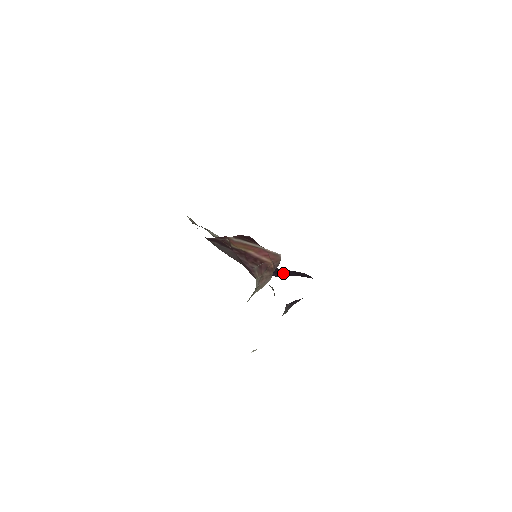
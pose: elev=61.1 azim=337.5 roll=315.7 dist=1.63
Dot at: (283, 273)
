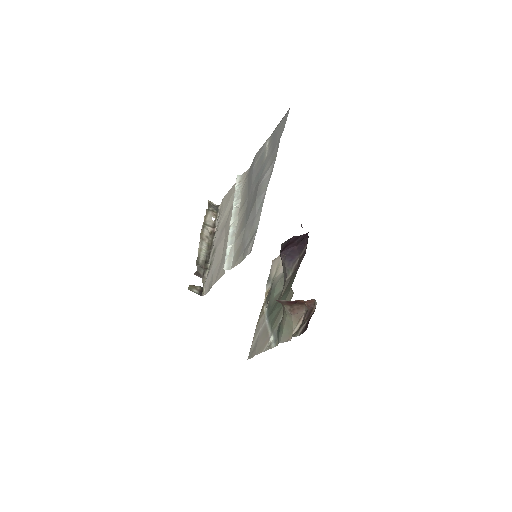
Dot at: occluded
